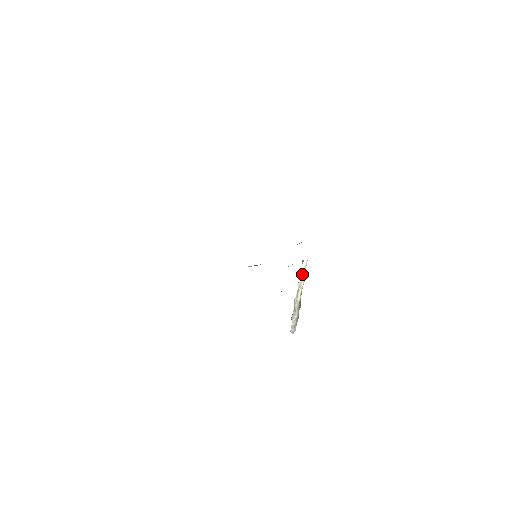
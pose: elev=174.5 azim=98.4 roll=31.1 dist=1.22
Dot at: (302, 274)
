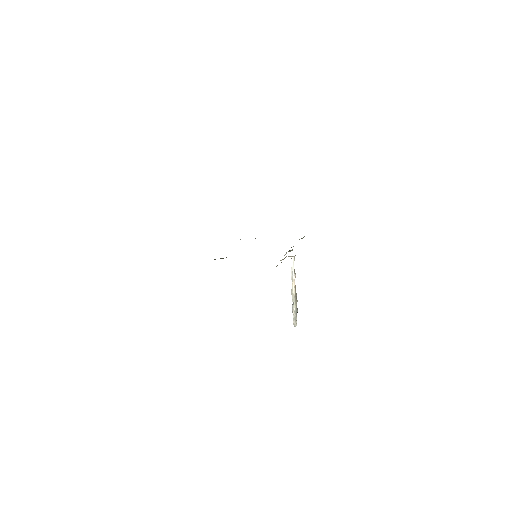
Dot at: (292, 269)
